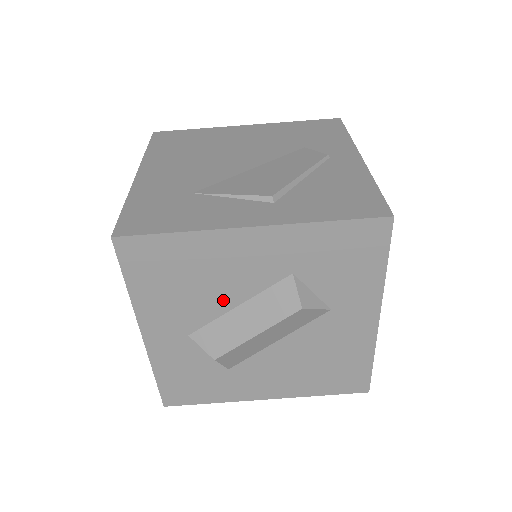
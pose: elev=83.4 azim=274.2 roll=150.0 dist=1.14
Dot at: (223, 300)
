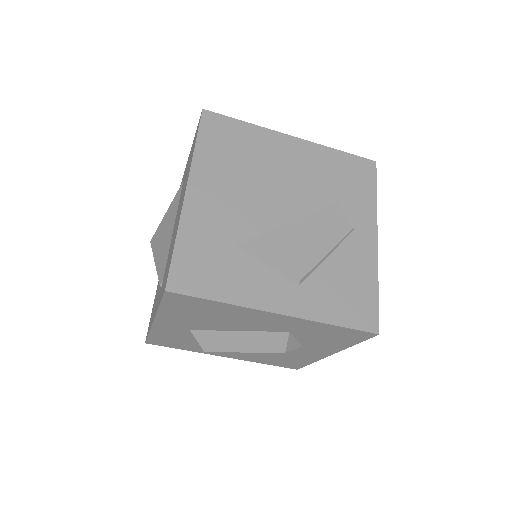
Dot at: (229, 327)
